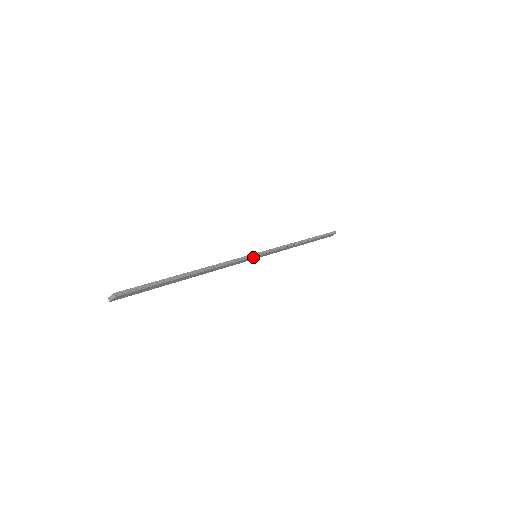
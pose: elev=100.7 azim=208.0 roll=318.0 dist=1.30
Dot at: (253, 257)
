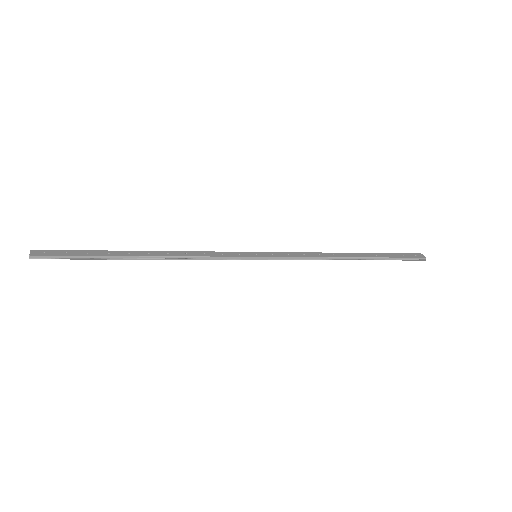
Dot at: (247, 258)
